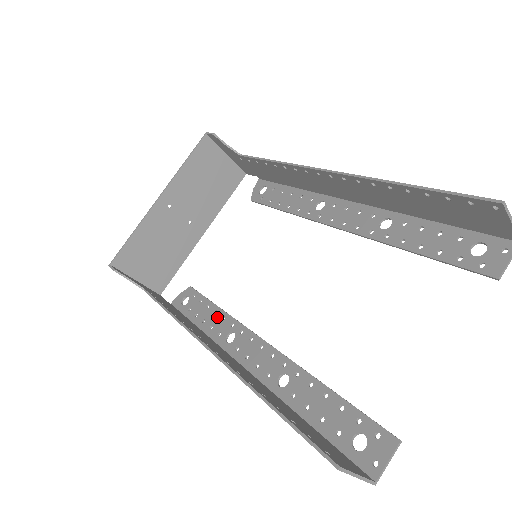
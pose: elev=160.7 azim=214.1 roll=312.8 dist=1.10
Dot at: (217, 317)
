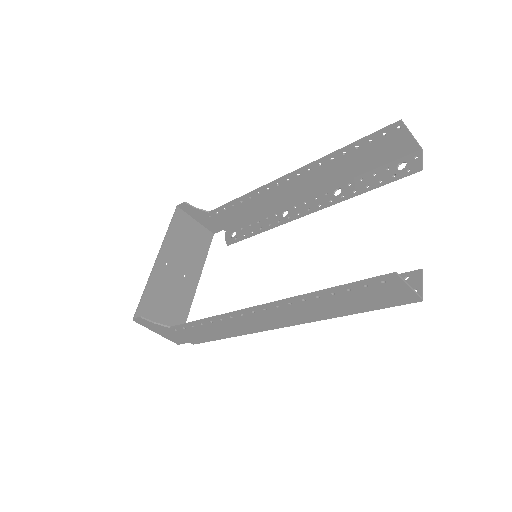
Dot at: occluded
